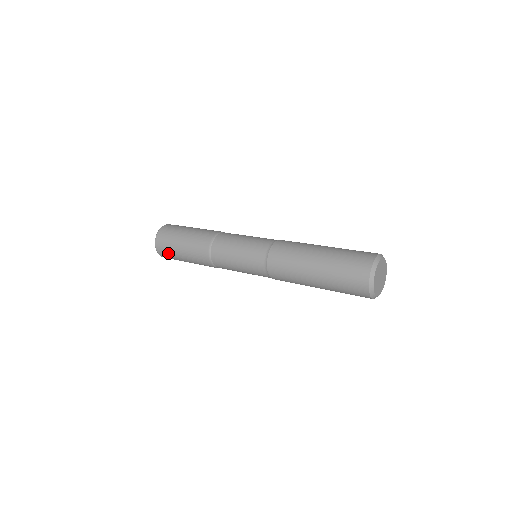
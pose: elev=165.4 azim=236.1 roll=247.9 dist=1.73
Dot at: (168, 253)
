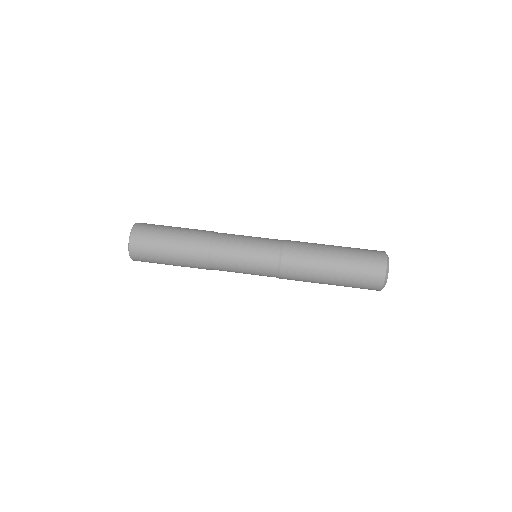
Dot at: (147, 258)
